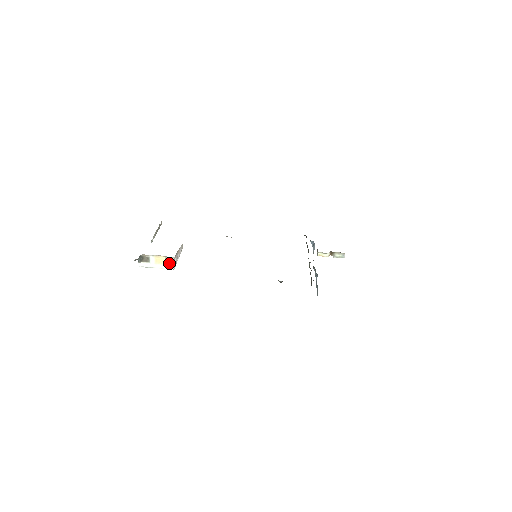
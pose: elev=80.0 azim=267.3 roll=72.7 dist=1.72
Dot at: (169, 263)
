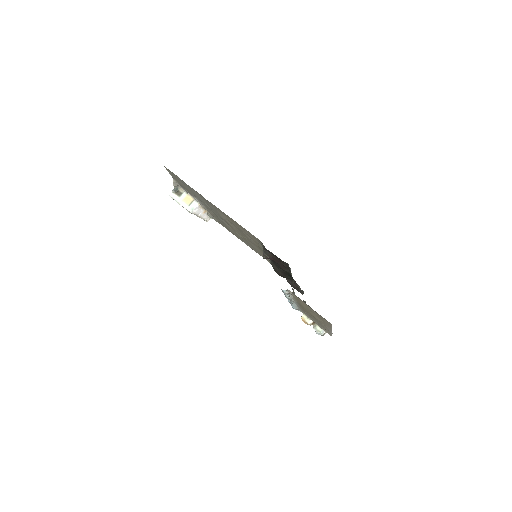
Dot at: (192, 206)
